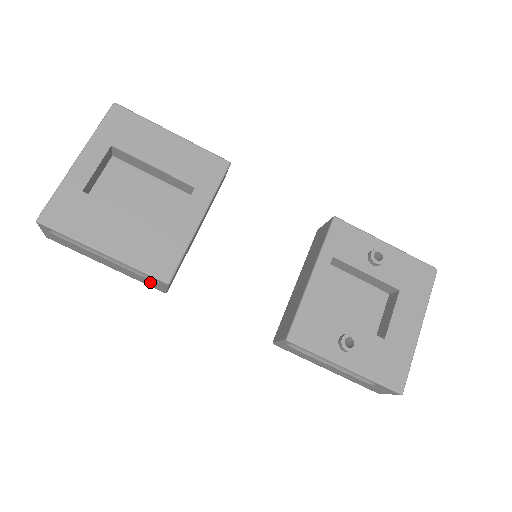
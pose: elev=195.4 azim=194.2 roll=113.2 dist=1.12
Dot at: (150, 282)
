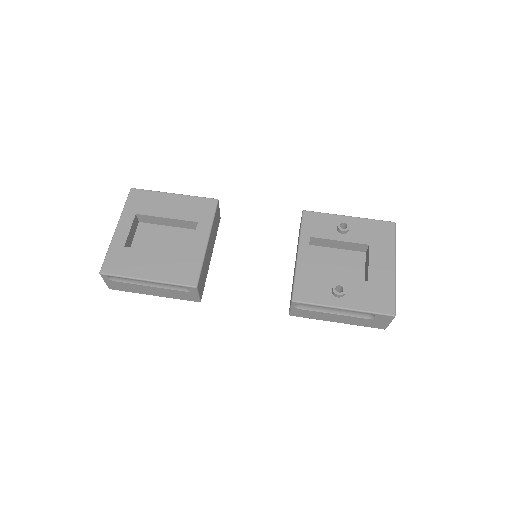
Dot at: (185, 294)
